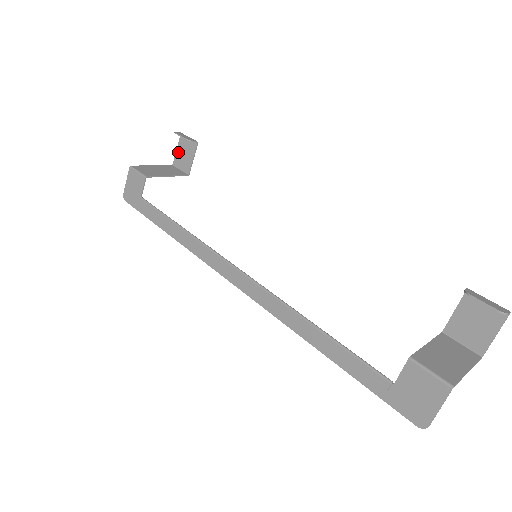
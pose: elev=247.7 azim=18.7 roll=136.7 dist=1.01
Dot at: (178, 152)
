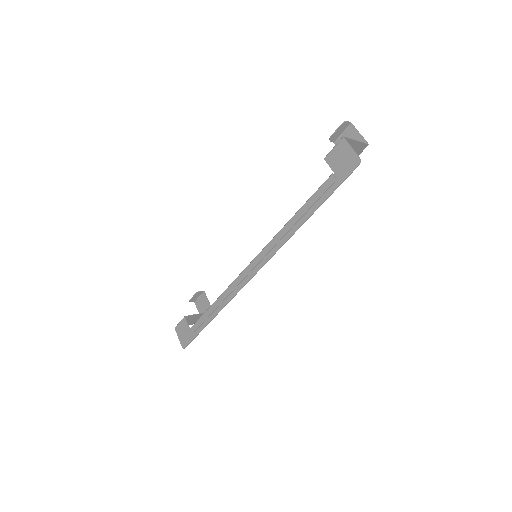
Dot at: (200, 311)
